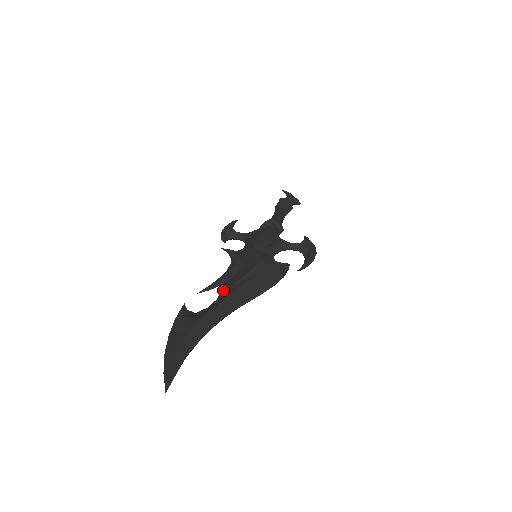
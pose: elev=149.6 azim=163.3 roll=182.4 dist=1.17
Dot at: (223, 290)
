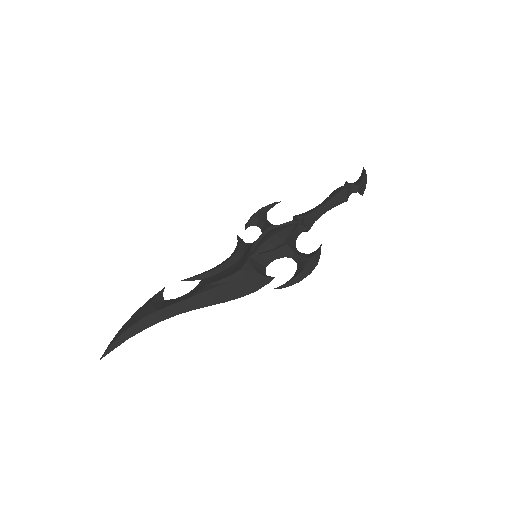
Dot at: (198, 286)
